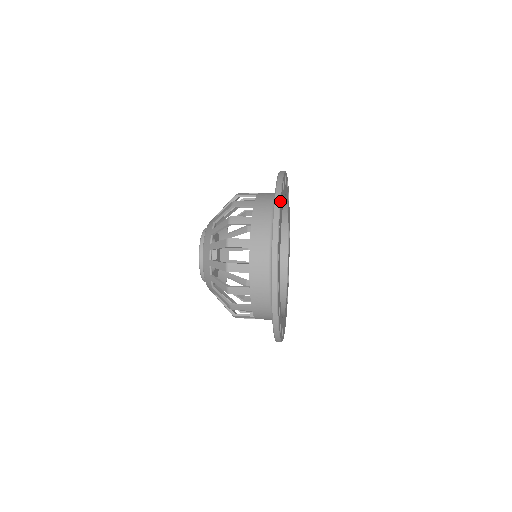
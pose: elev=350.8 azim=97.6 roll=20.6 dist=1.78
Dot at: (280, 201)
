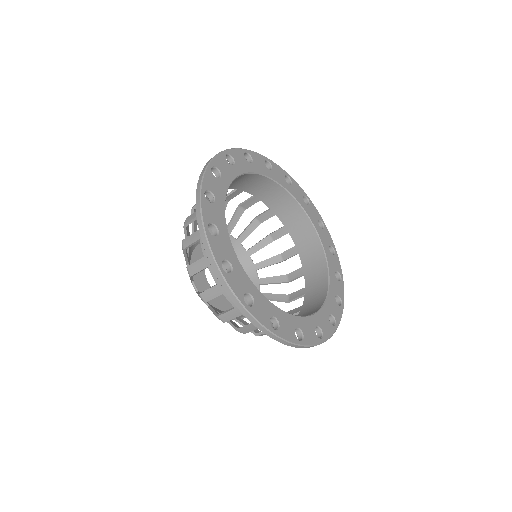
Dot at: (260, 154)
